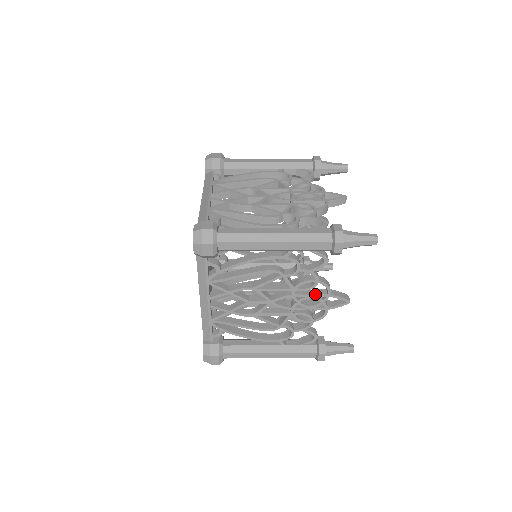
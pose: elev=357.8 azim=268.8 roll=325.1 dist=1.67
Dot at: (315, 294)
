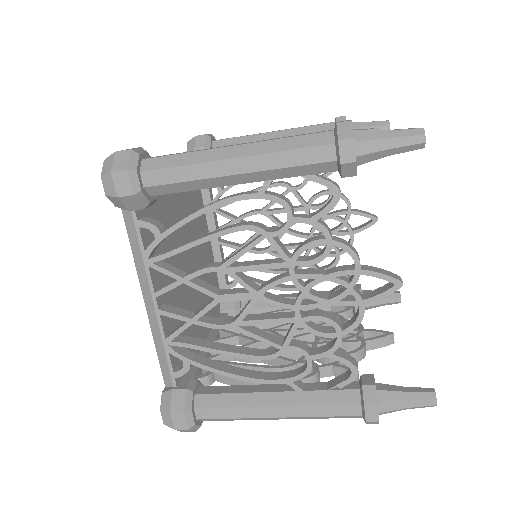
Dot at: (332, 271)
